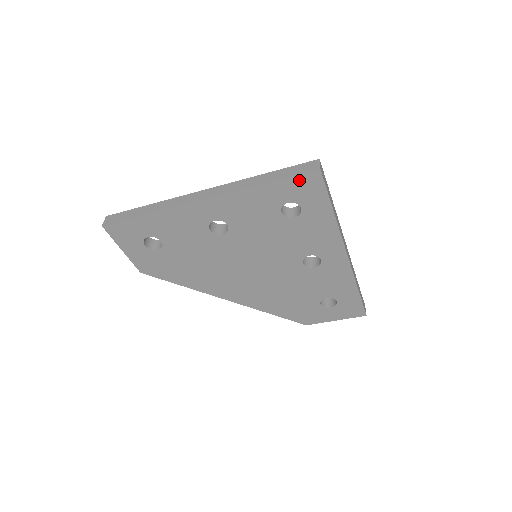
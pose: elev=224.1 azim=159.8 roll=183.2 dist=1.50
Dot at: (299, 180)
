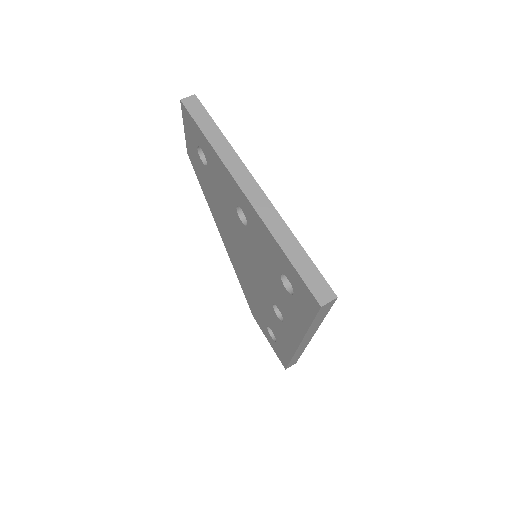
Dot at: (304, 287)
